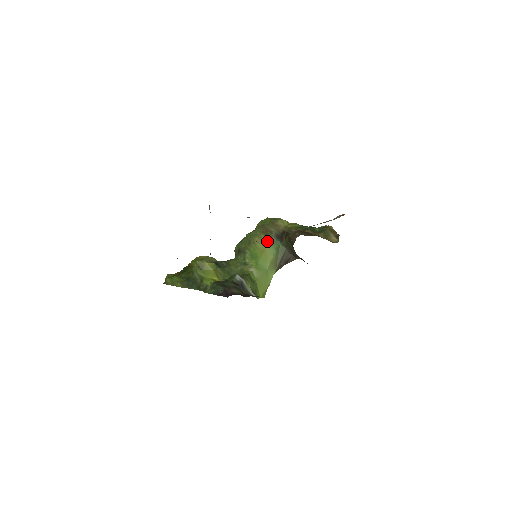
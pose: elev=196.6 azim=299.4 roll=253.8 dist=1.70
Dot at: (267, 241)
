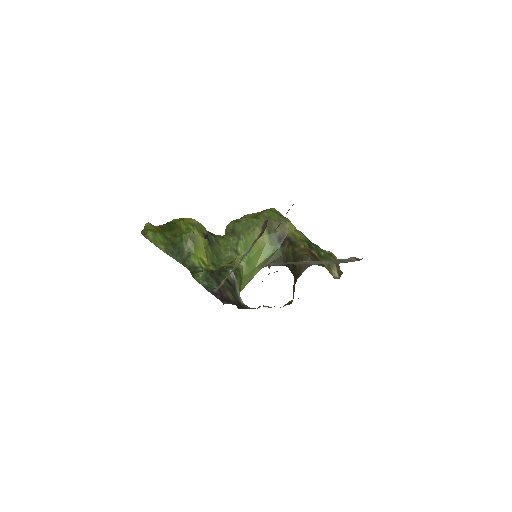
Dot at: (268, 238)
